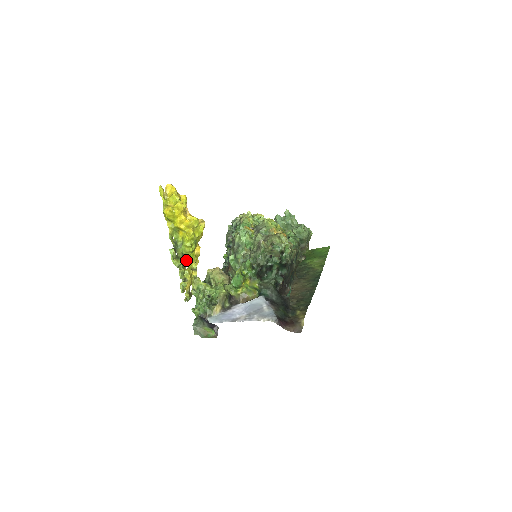
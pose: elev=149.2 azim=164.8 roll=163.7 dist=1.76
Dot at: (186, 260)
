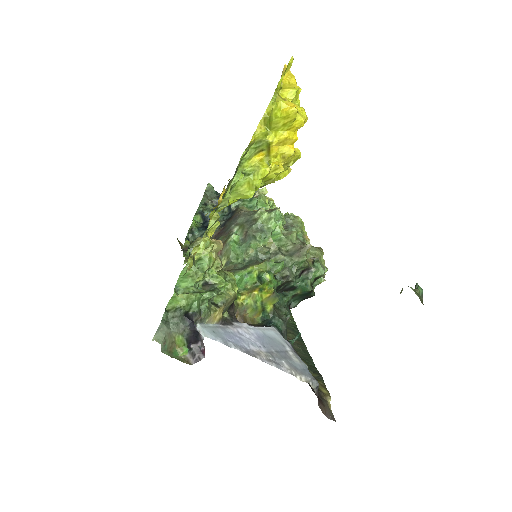
Dot at: occluded
